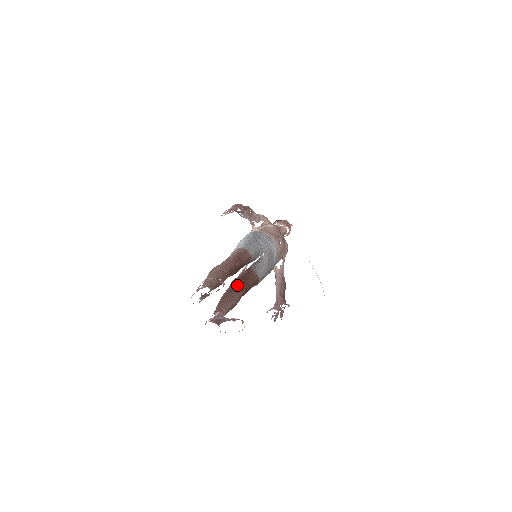
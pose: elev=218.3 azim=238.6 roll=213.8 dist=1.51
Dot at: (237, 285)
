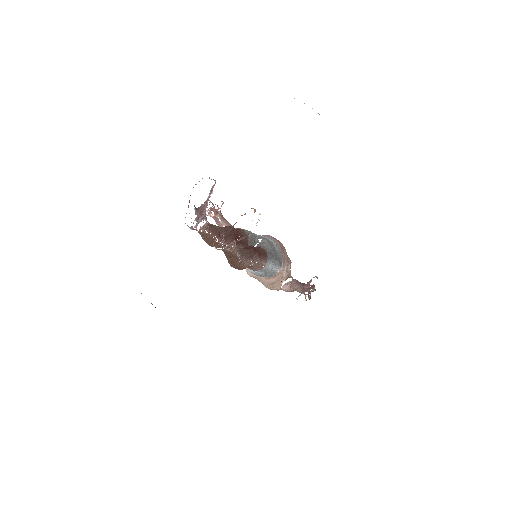
Dot at: occluded
